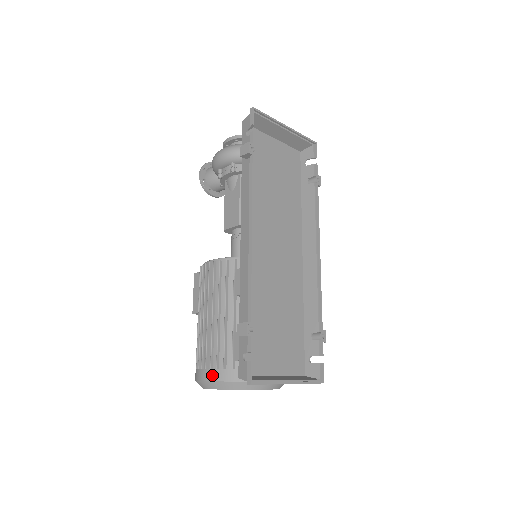
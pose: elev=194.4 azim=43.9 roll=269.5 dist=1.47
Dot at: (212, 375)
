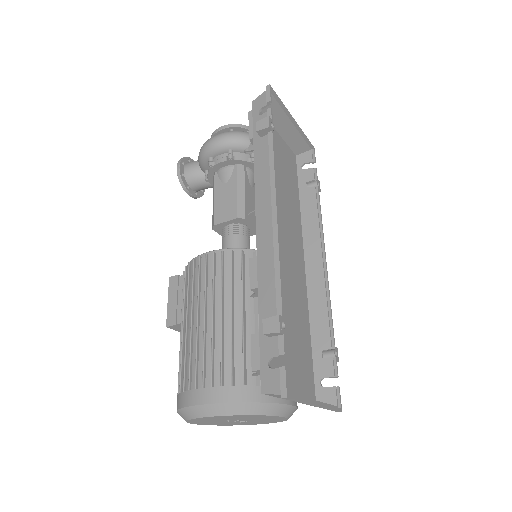
Dot at: (214, 395)
